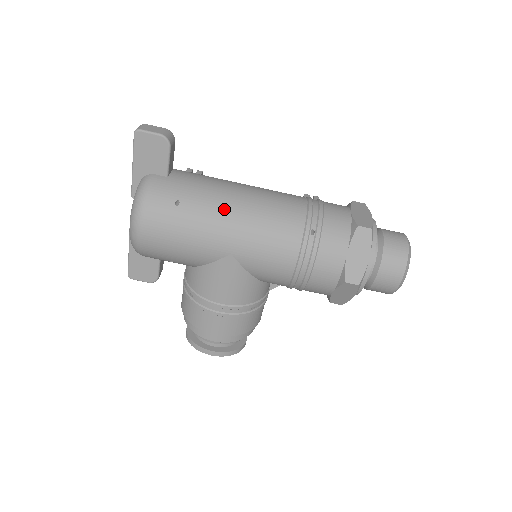
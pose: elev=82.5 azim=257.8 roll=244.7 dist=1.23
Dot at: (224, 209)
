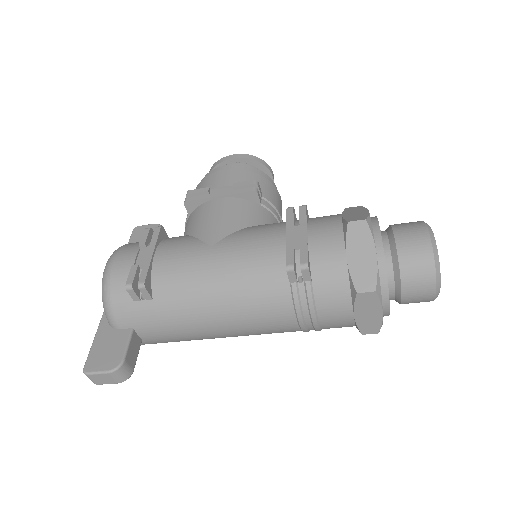
Dot at: occluded
